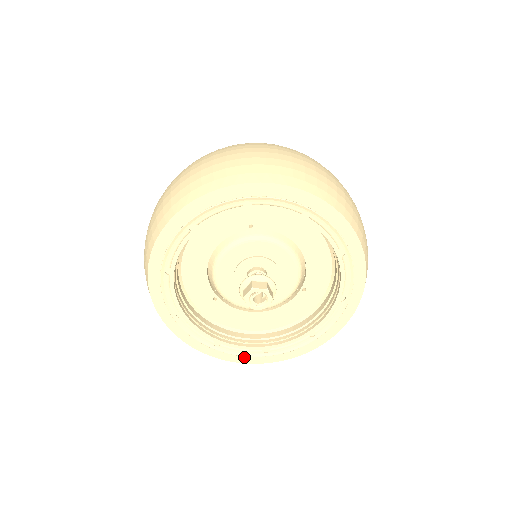
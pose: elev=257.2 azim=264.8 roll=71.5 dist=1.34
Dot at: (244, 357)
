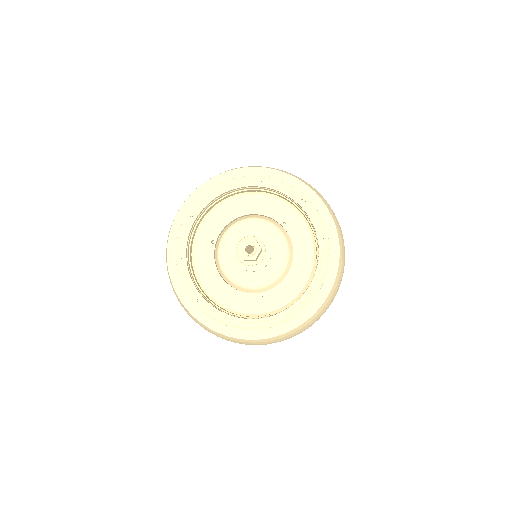
Dot at: (183, 290)
